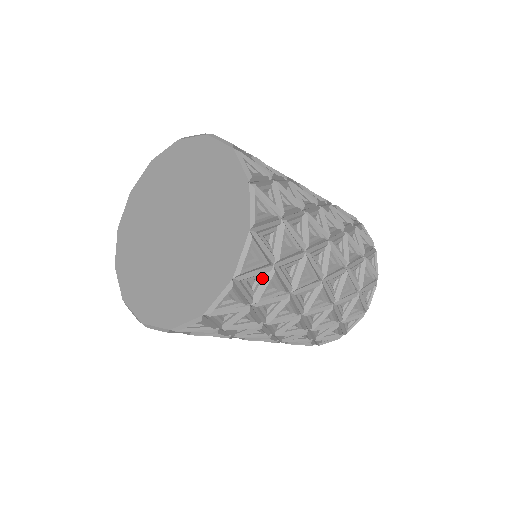
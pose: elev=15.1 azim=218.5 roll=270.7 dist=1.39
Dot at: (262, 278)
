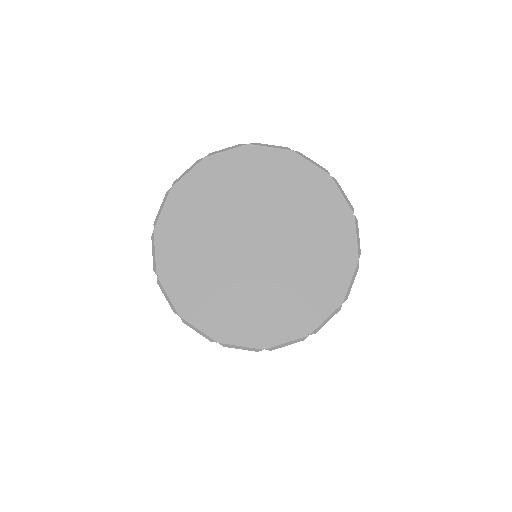
Dot at: occluded
